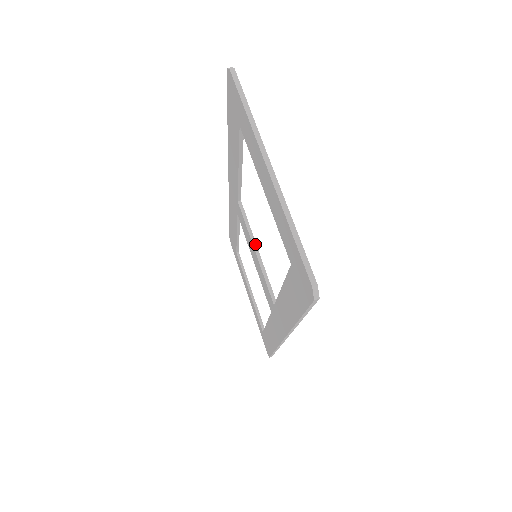
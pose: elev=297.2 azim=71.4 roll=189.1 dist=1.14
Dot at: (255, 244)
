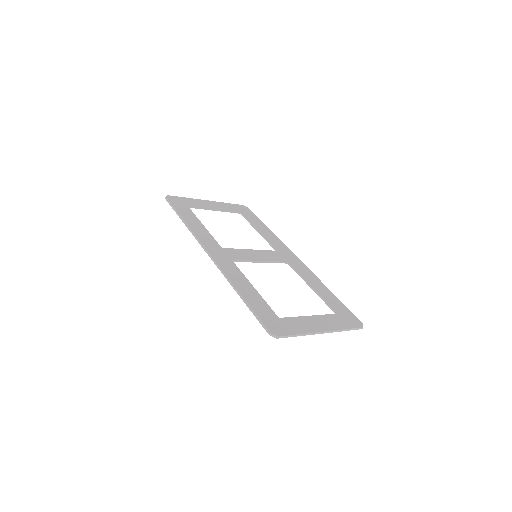
Dot at: (258, 261)
